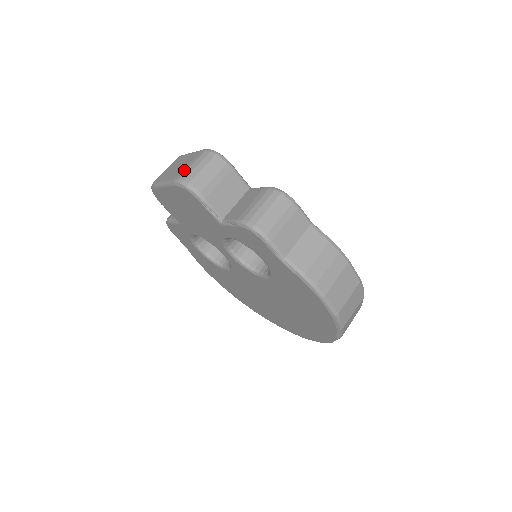
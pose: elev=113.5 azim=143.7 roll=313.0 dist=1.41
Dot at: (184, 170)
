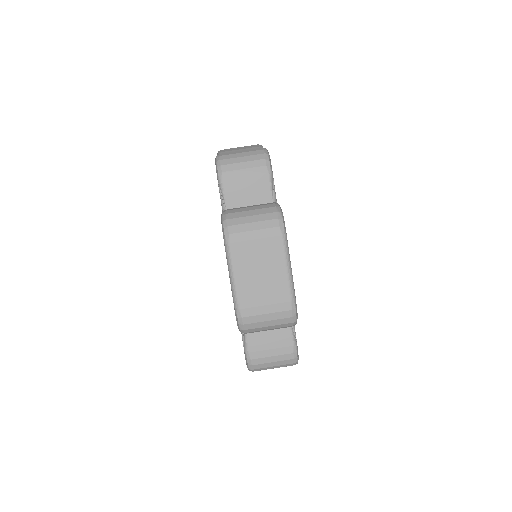
Dot at: (255, 311)
